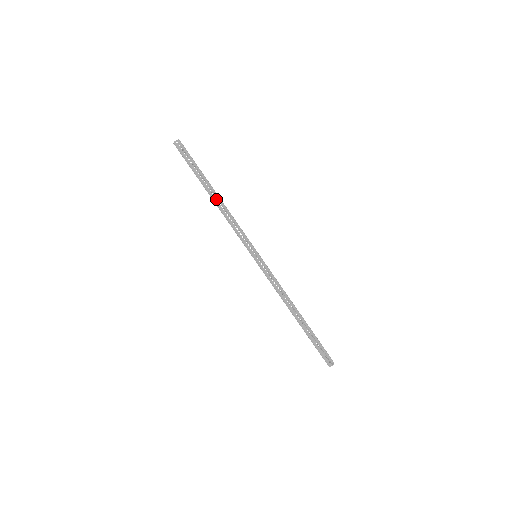
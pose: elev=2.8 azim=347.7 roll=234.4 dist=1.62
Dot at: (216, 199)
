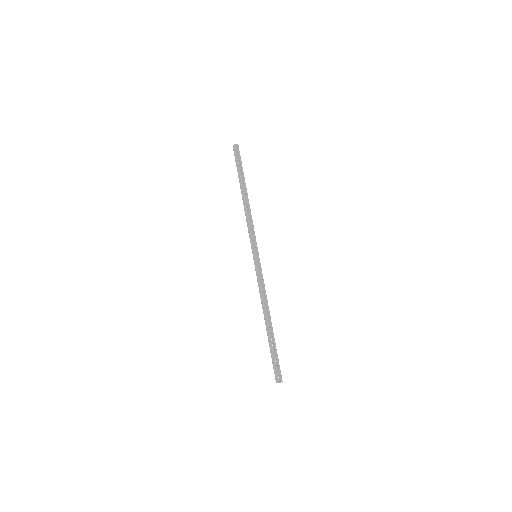
Dot at: (245, 198)
